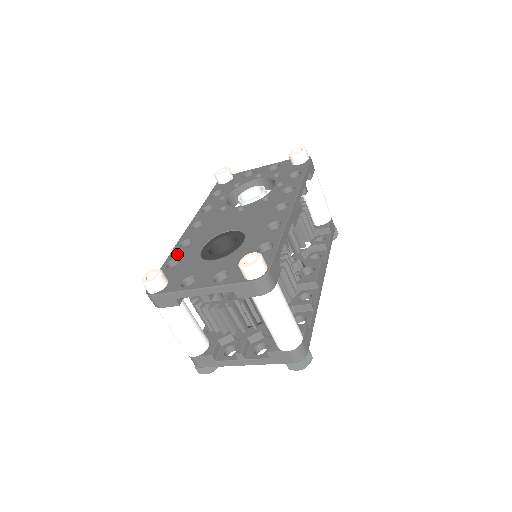
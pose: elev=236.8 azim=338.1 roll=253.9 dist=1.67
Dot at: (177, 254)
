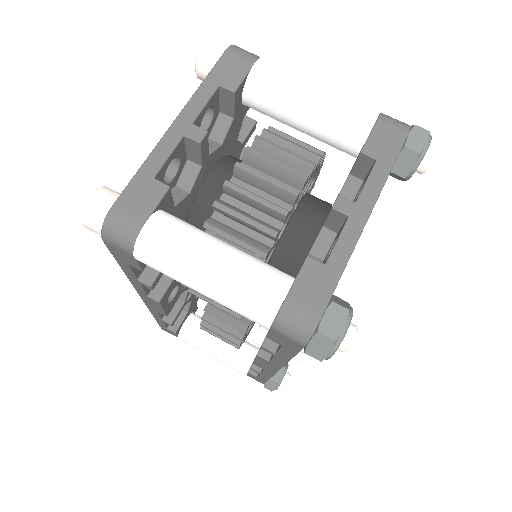
Dot at: occluded
